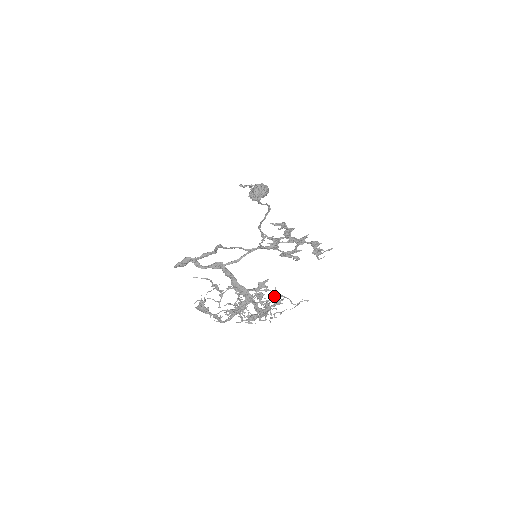
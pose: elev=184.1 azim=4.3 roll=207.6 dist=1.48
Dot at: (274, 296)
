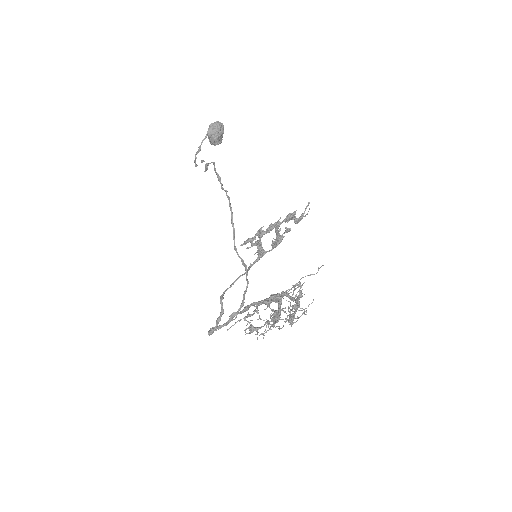
Dot at: occluded
